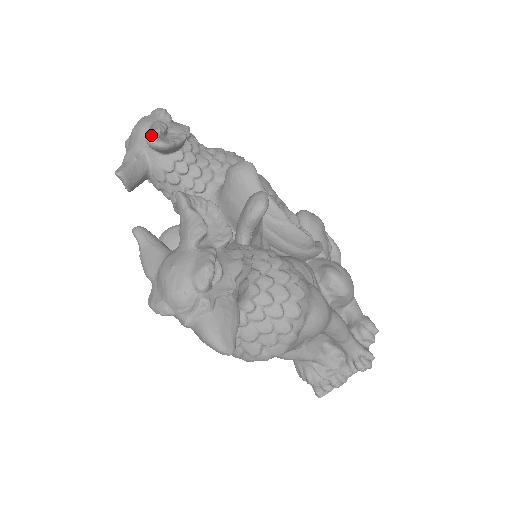
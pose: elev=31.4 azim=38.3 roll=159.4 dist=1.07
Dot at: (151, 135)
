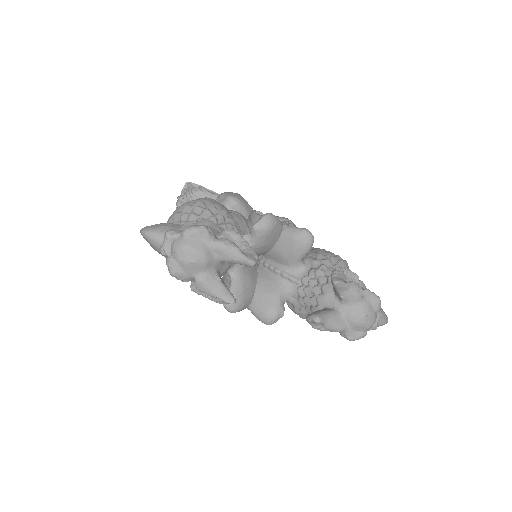
Dot at: (251, 259)
